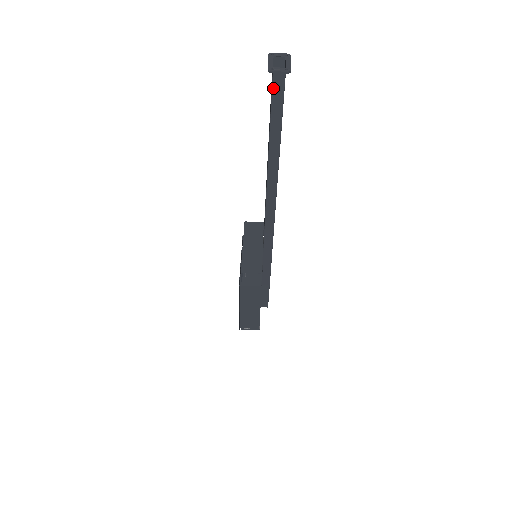
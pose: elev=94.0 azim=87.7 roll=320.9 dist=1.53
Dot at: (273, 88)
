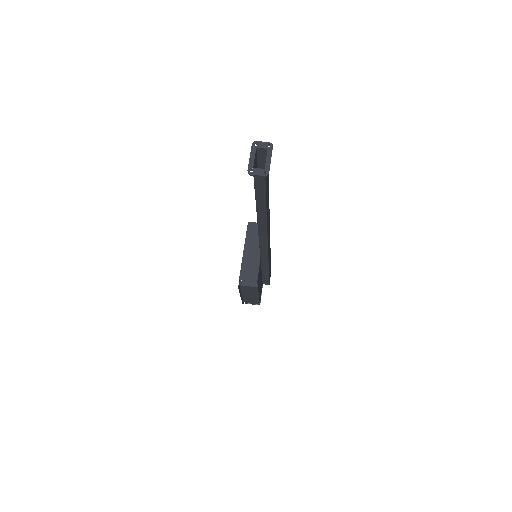
Dot at: (255, 179)
